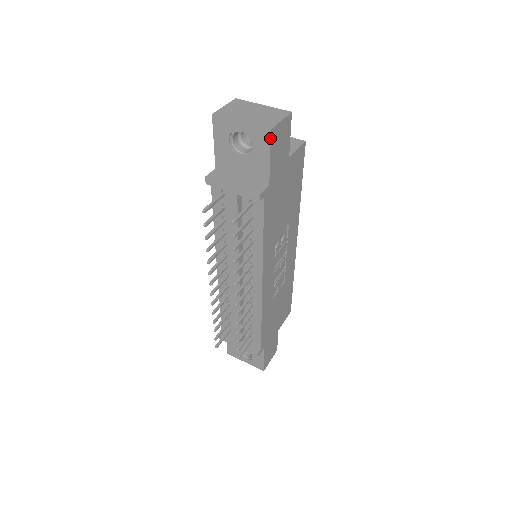
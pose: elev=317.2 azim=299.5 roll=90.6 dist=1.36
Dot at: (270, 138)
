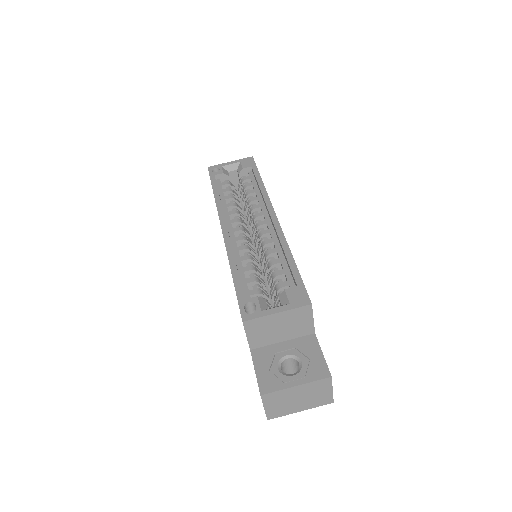
Dot at: occluded
